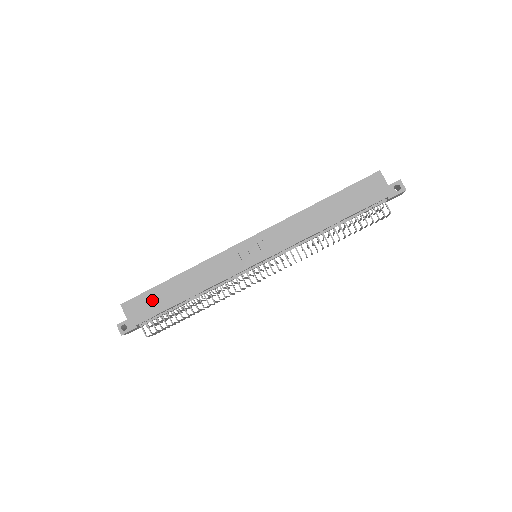
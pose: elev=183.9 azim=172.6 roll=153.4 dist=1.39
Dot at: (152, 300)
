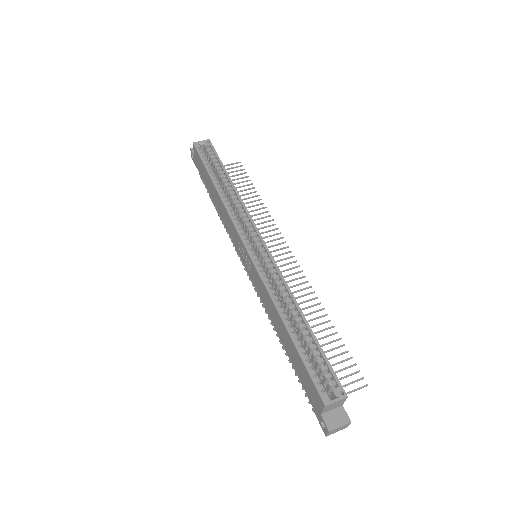
Dot at: (203, 171)
